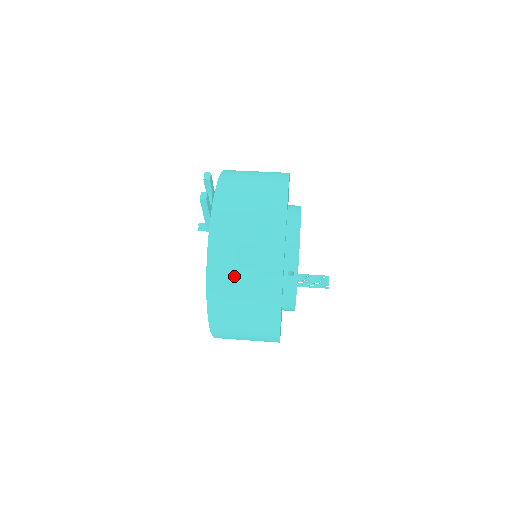
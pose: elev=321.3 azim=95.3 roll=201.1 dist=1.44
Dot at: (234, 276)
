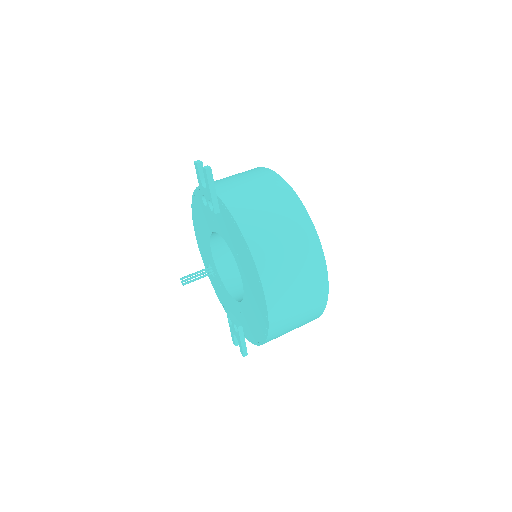
Dot at: (266, 224)
